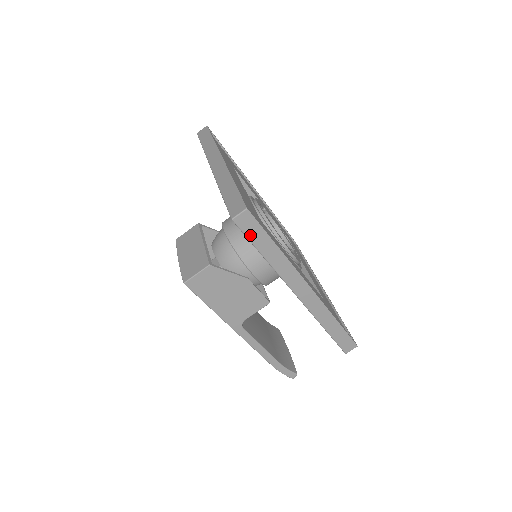
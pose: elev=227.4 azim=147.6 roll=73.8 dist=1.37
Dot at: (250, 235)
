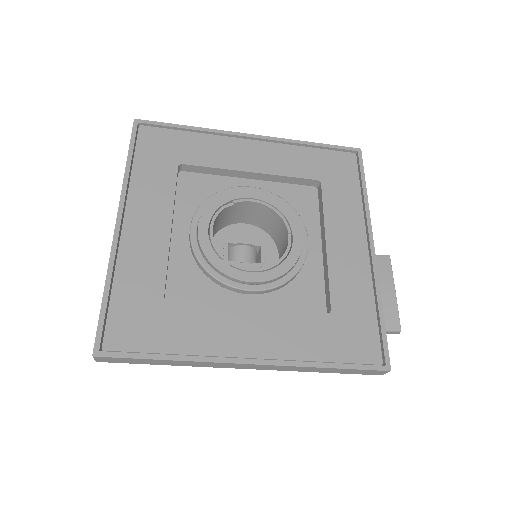
Dot at: (127, 362)
